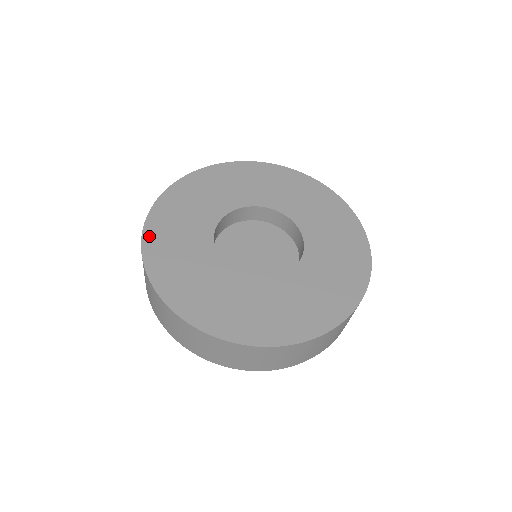
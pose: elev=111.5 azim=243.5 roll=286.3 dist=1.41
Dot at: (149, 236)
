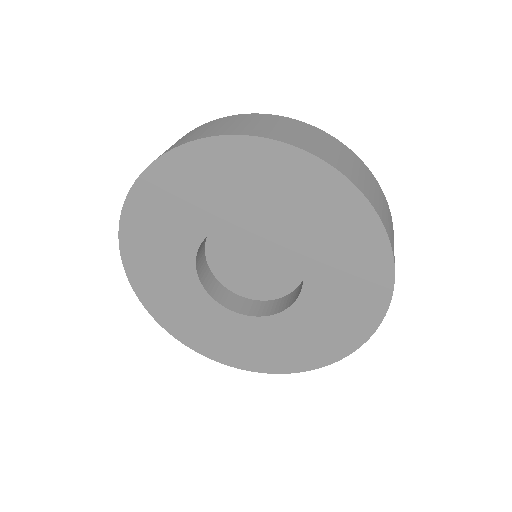
Dot at: (126, 243)
